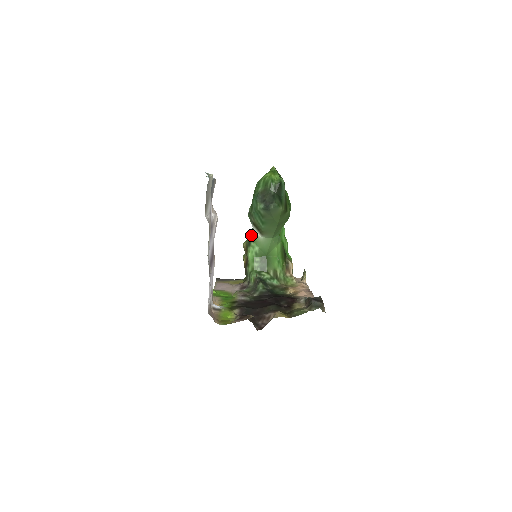
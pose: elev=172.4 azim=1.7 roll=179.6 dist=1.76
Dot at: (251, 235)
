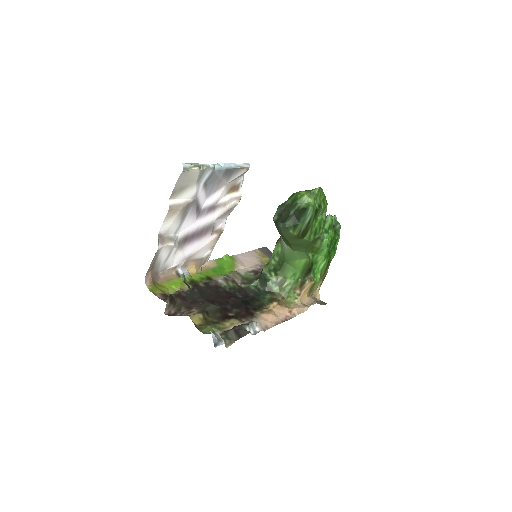
Dot at: occluded
